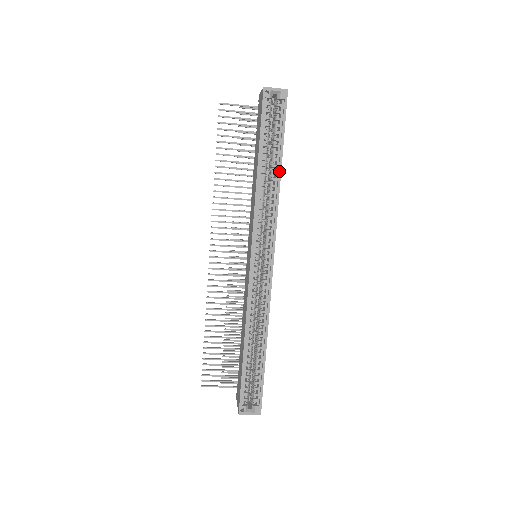
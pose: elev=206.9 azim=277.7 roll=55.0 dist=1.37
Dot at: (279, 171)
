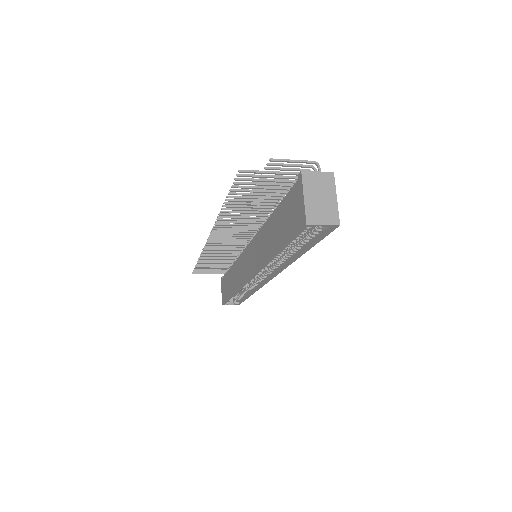
Dot at: (299, 256)
